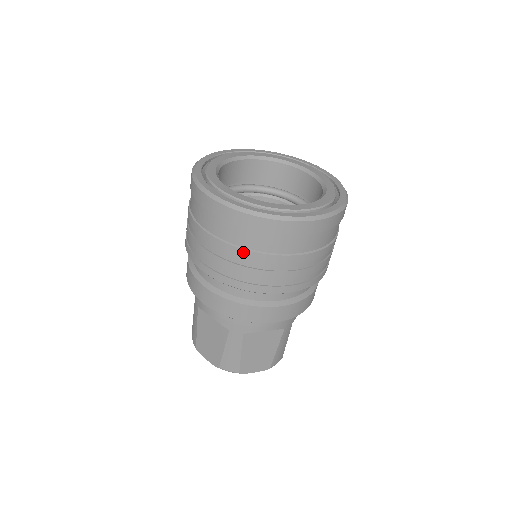
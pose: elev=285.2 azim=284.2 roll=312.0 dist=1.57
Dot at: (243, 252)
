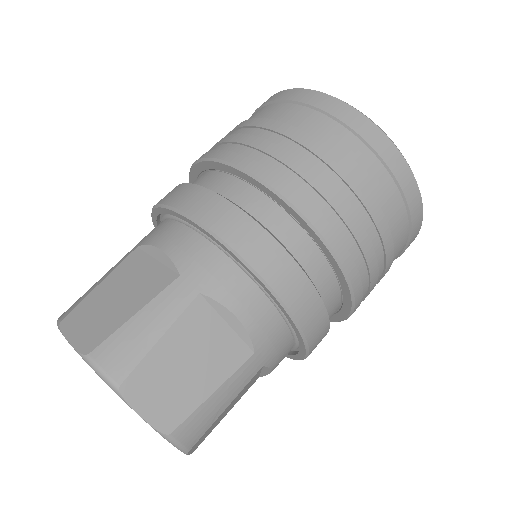
Dot at: (311, 141)
